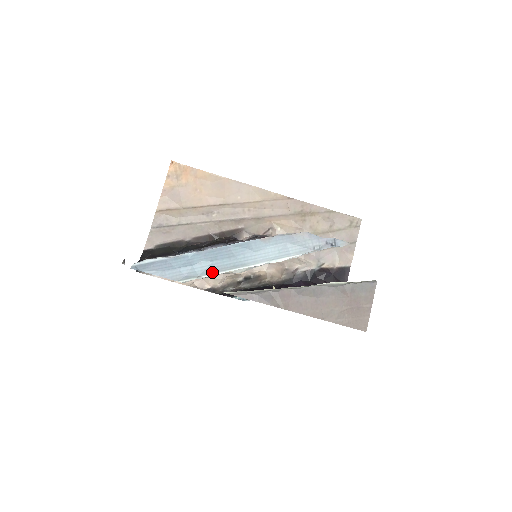
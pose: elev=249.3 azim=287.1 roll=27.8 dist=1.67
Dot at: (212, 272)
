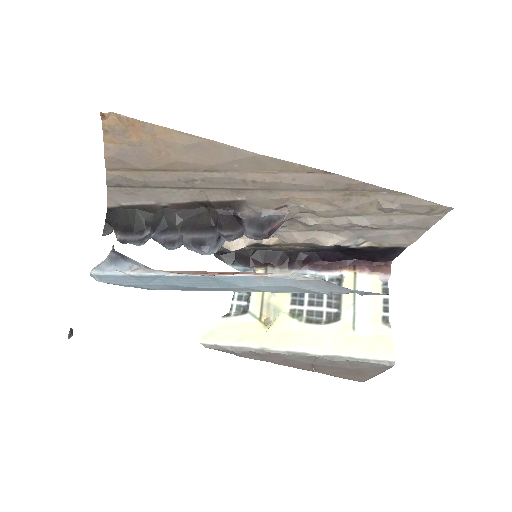
Dot at: (190, 290)
